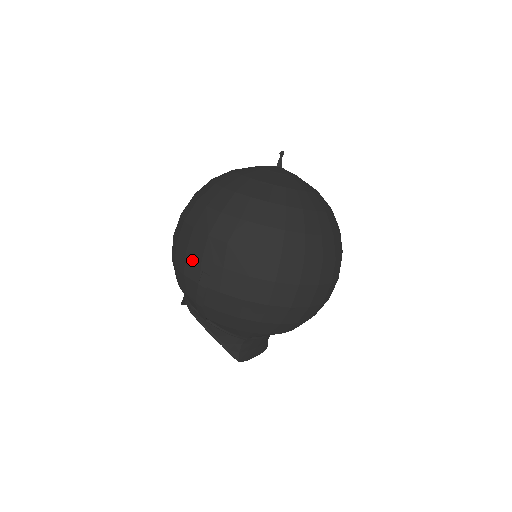
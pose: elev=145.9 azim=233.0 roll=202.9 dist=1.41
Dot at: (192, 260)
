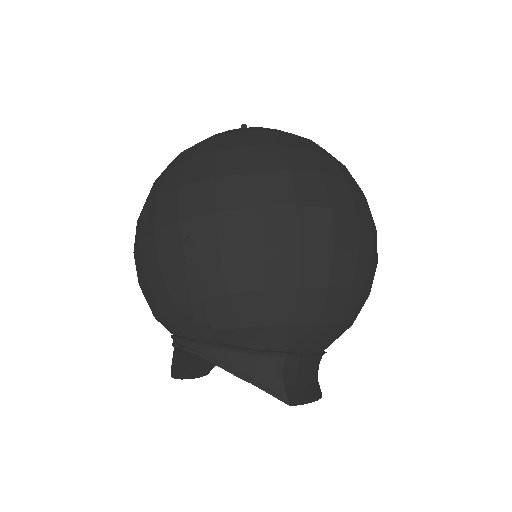
Dot at: (166, 235)
